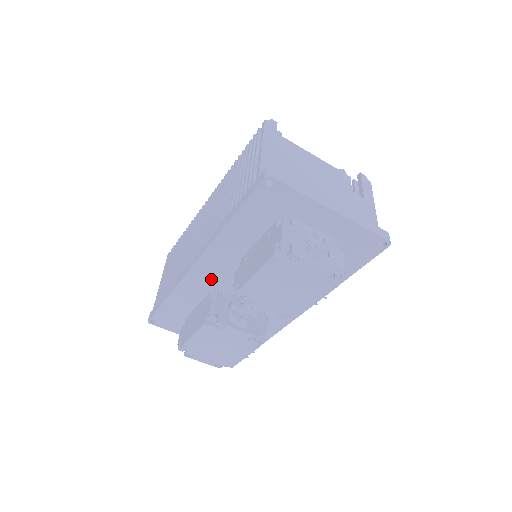
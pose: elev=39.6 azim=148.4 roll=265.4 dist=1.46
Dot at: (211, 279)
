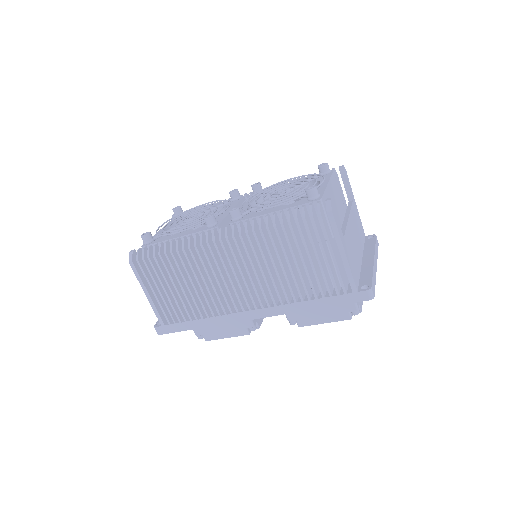
Dot at: occluded
